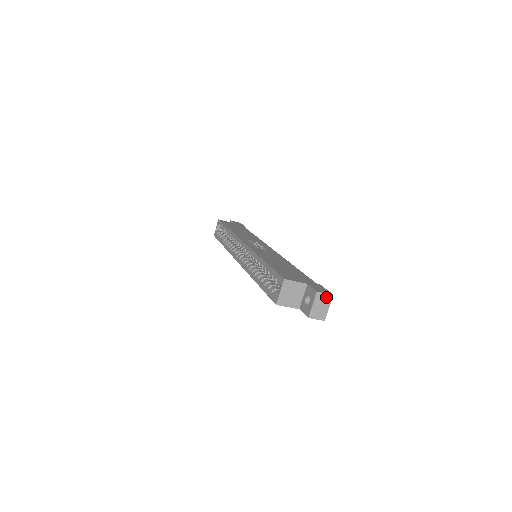
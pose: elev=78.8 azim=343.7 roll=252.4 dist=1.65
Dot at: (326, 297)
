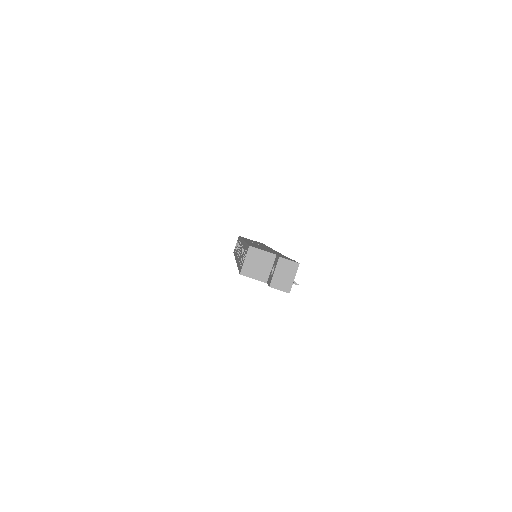
Dot at: (291, 265)
